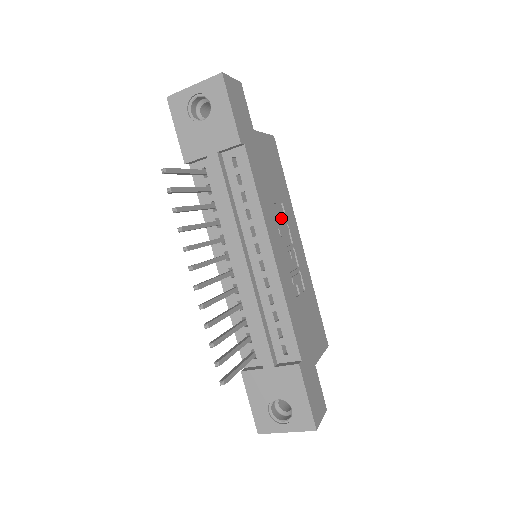
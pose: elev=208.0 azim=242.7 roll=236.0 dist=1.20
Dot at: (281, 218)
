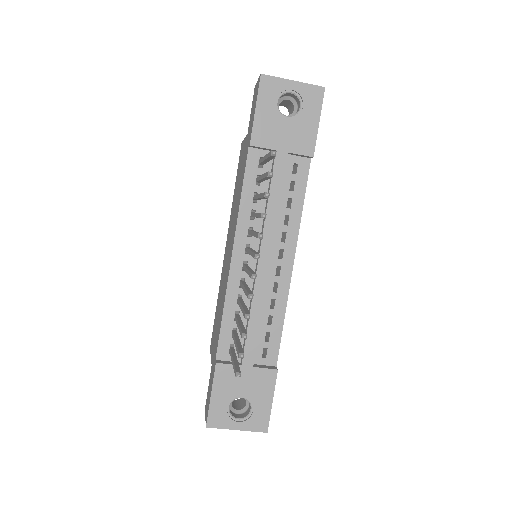
Dot at: occluded
